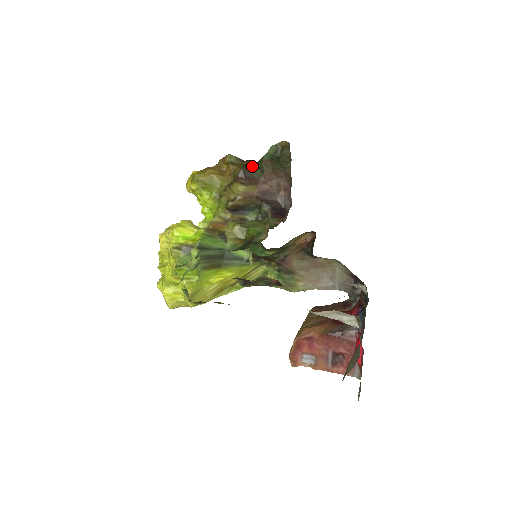
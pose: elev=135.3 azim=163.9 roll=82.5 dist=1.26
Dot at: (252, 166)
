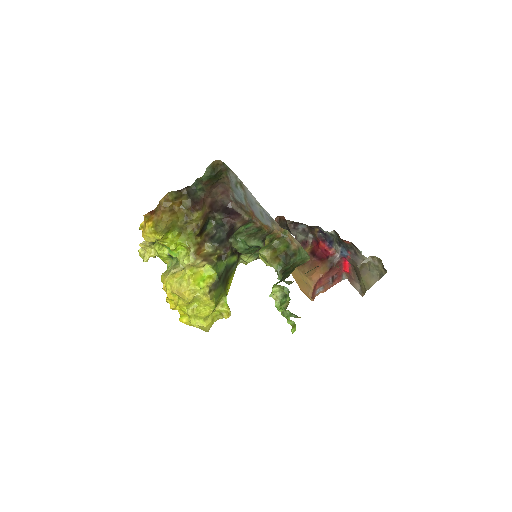
Dot at: (191, 191)
